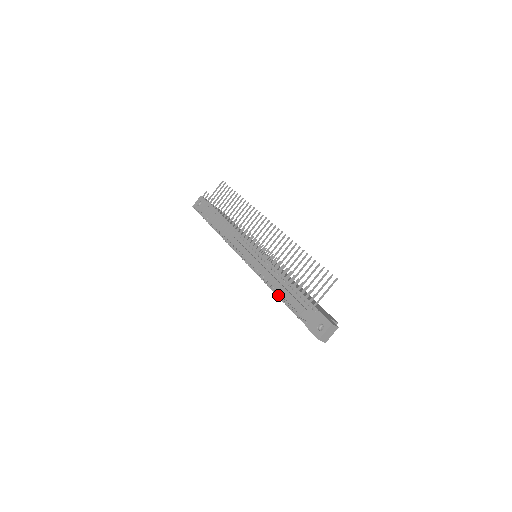
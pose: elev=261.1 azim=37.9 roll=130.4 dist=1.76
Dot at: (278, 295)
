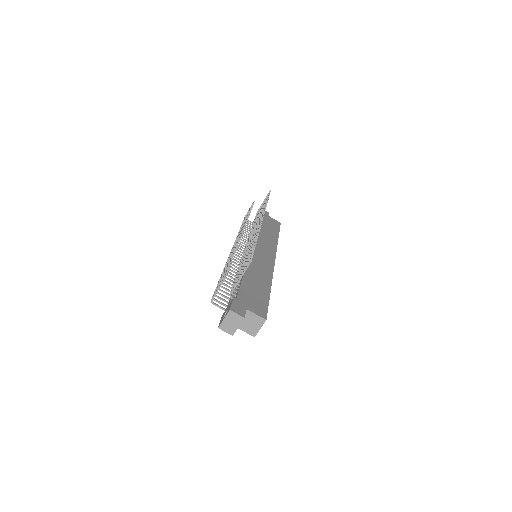
Dot at: occluded
